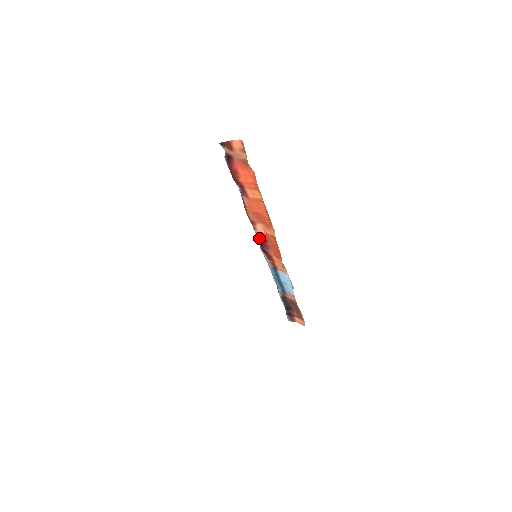
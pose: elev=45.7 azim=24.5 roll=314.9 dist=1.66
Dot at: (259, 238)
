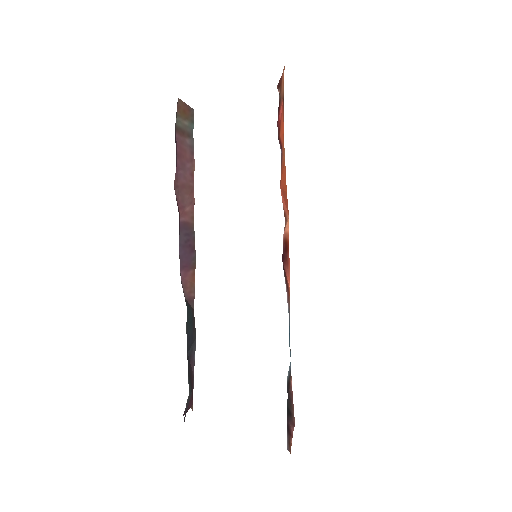
Dot at: (284, 244)
